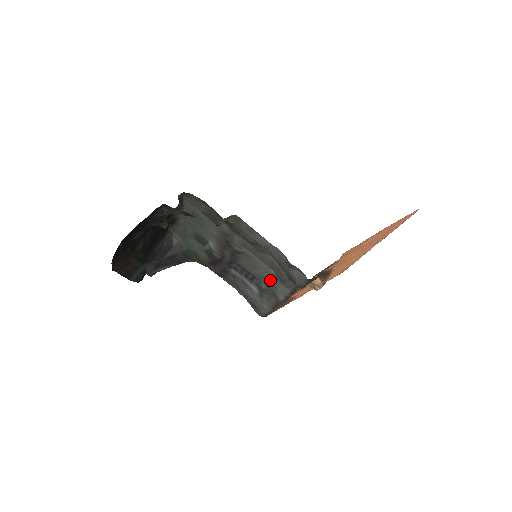
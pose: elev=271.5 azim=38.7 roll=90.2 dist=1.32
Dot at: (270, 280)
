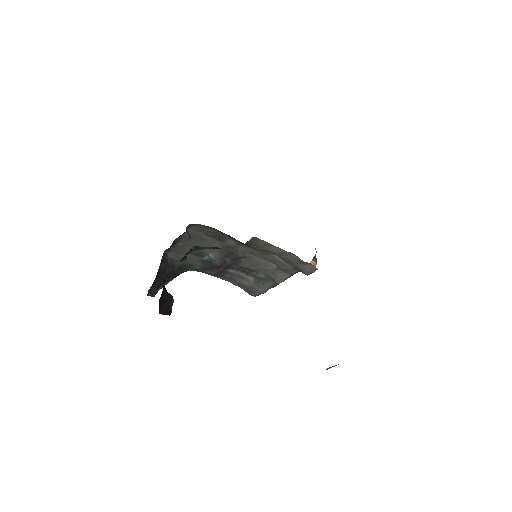
Dot at: (270, 271)
